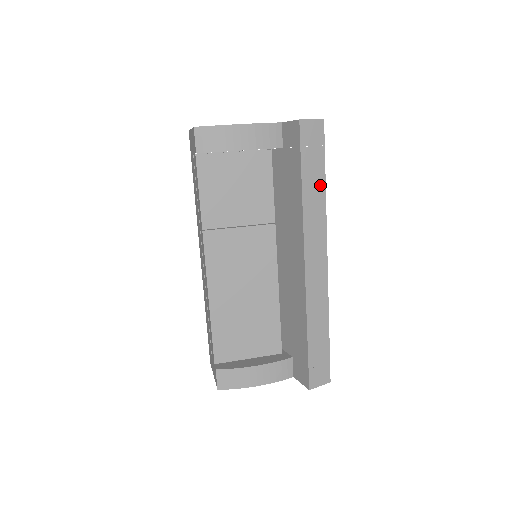
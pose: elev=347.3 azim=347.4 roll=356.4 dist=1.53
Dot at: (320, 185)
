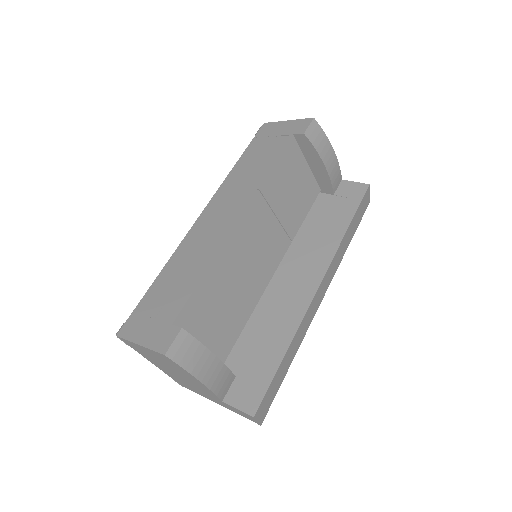
Dot at: (350, 238)
